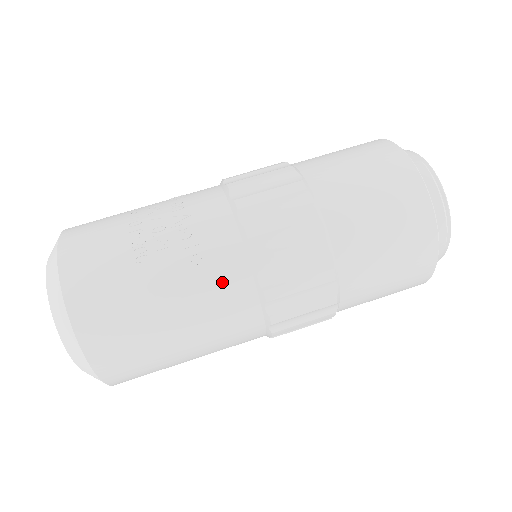
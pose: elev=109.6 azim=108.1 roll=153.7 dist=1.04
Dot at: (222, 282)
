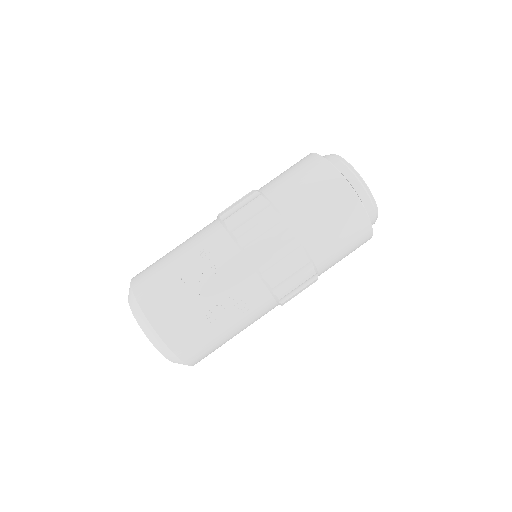
Dot at: (260, 311)
